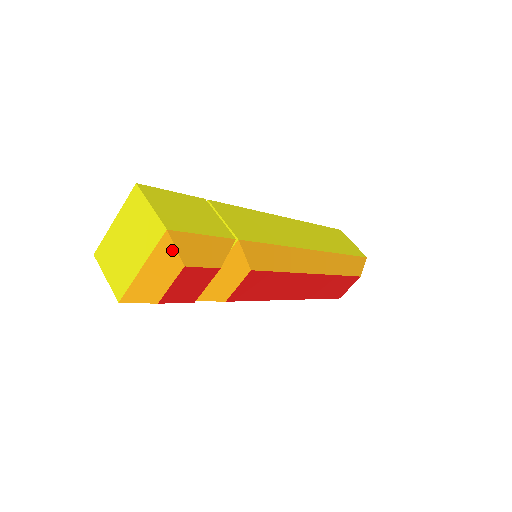
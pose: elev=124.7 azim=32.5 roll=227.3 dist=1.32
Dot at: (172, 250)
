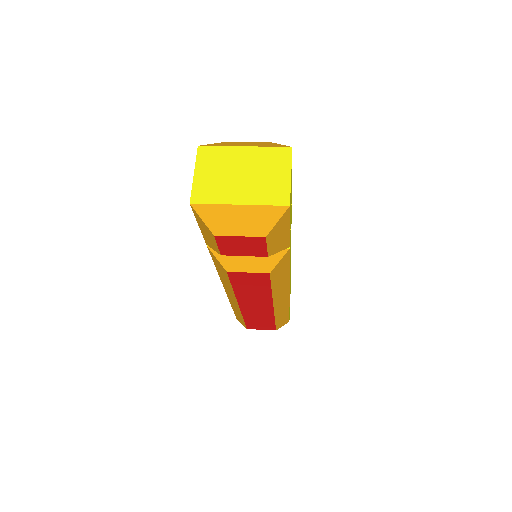
Dot at: (274, 220)
